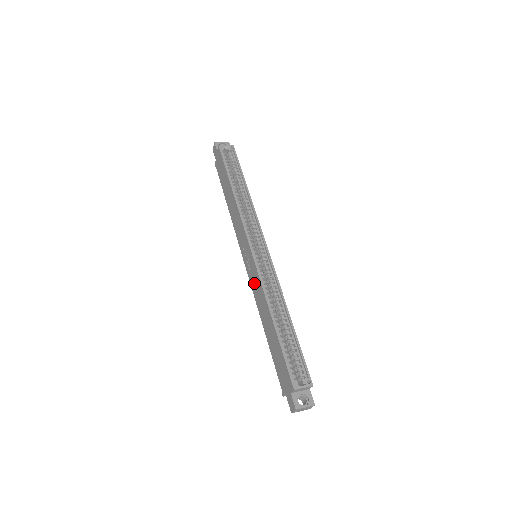
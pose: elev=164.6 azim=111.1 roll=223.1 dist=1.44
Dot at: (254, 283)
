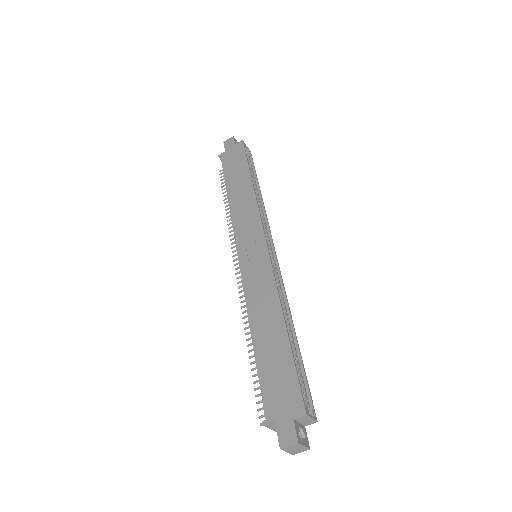
Dot at: (255, 279)
